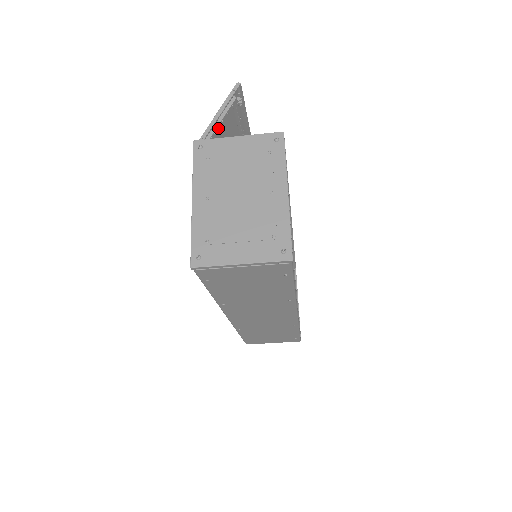
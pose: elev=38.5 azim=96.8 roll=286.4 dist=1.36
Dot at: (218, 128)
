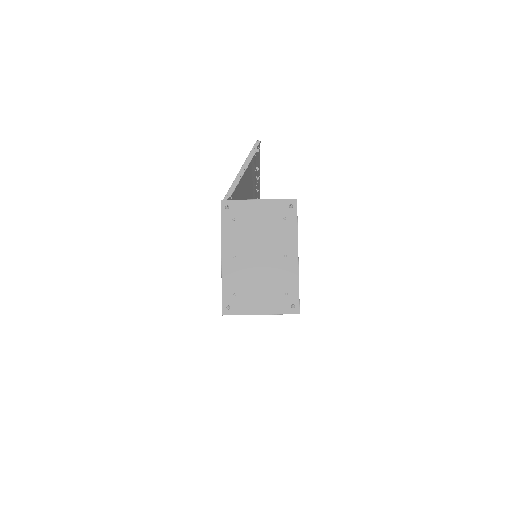
Dot at: (239, 181)
